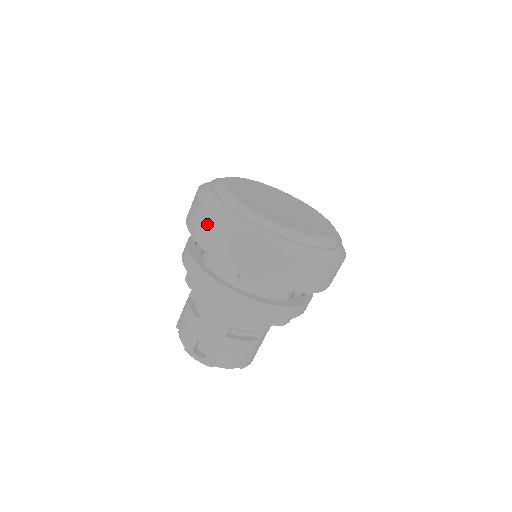
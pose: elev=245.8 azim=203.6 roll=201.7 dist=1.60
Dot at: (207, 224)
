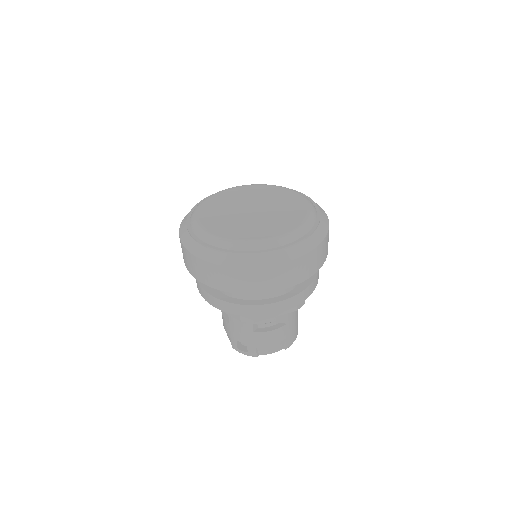
Dot at: (188, 258)
